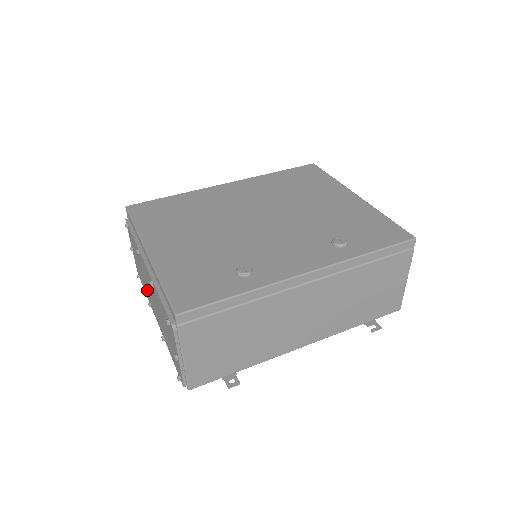
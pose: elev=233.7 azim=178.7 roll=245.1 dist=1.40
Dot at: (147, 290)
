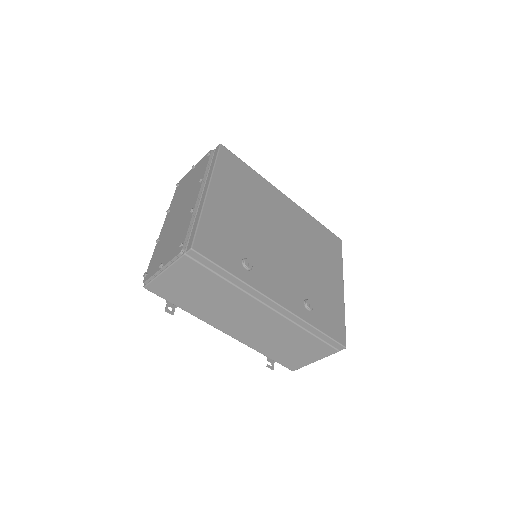
Dot at: (177, 203)
